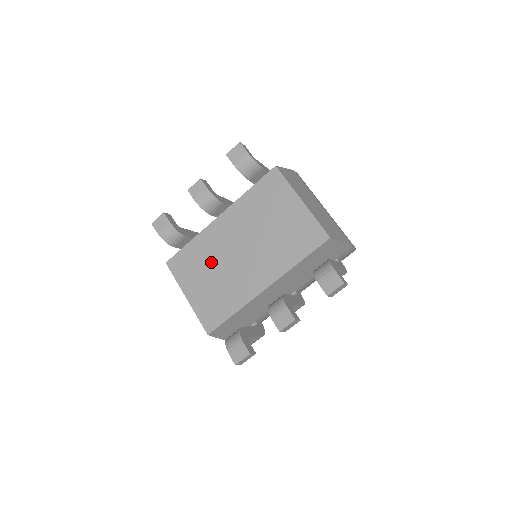
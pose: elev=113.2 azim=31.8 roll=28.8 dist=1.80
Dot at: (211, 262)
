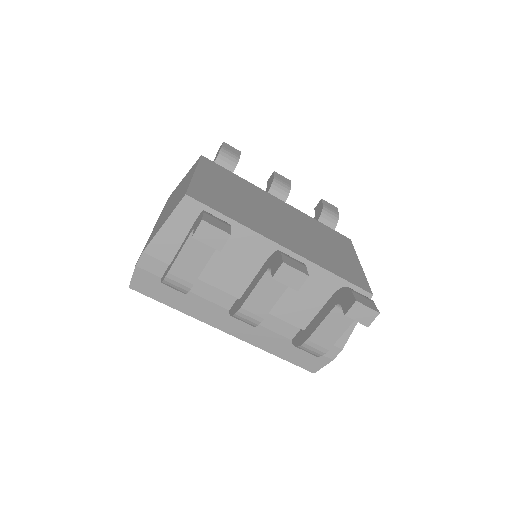
Dot at: (246, 195)
